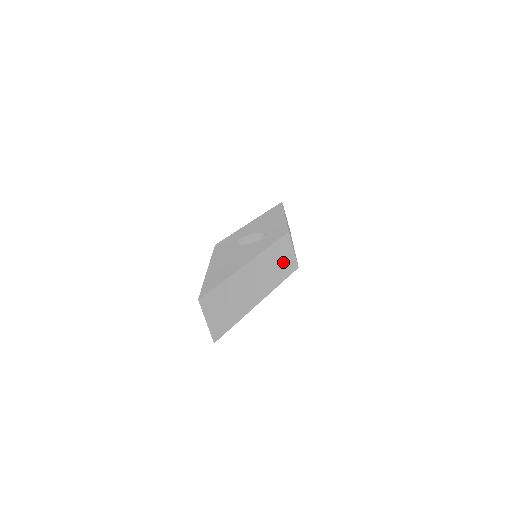
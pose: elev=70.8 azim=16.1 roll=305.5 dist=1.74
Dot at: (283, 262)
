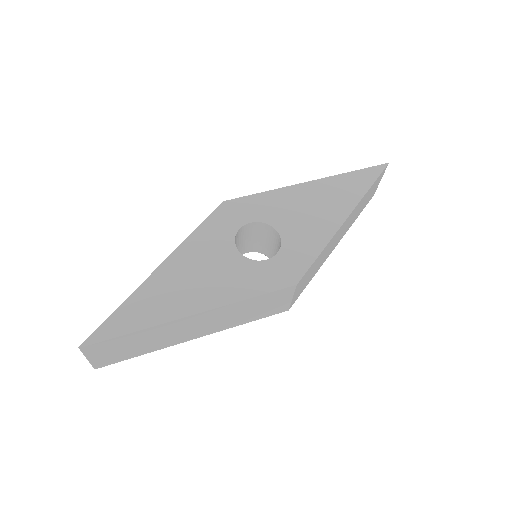
Dot at: (262, 309)
